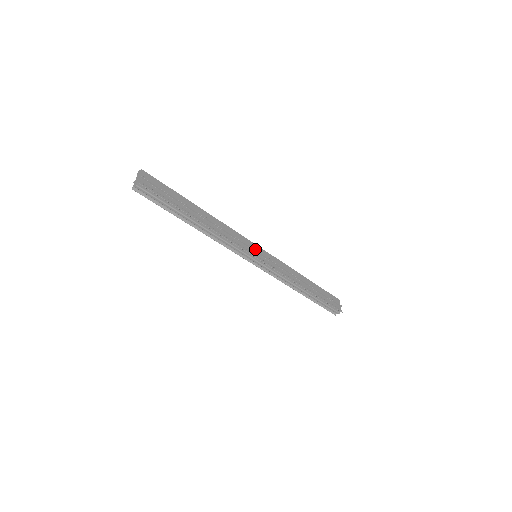
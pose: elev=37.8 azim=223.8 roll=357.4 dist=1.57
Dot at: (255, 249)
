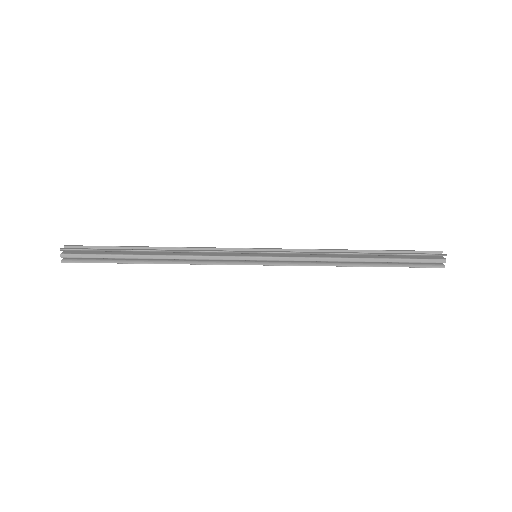
Dot at: (246, 248)
